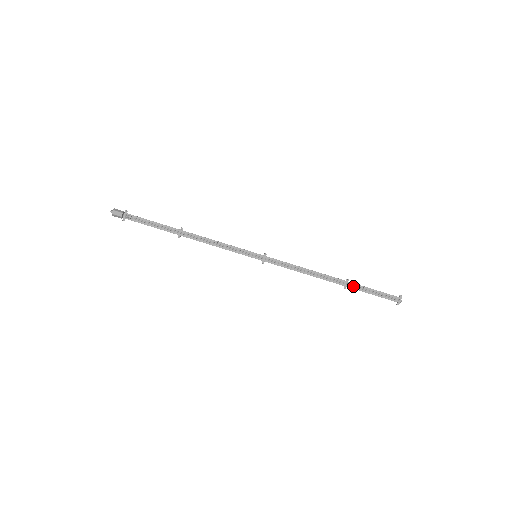
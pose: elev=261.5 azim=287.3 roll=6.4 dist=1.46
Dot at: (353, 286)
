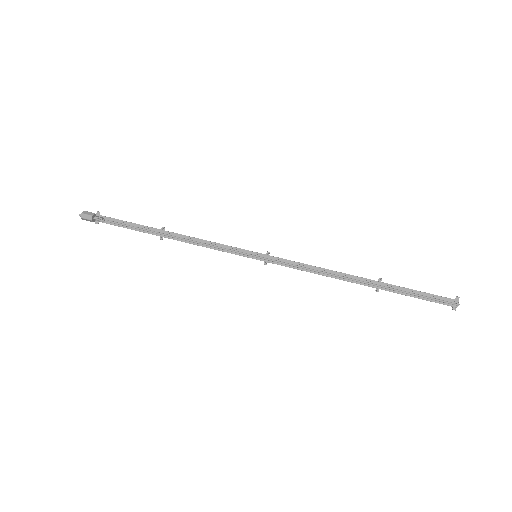
Dot at: (387, 288)
